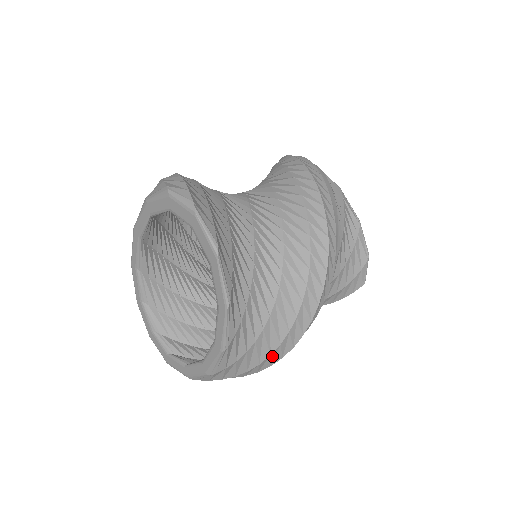
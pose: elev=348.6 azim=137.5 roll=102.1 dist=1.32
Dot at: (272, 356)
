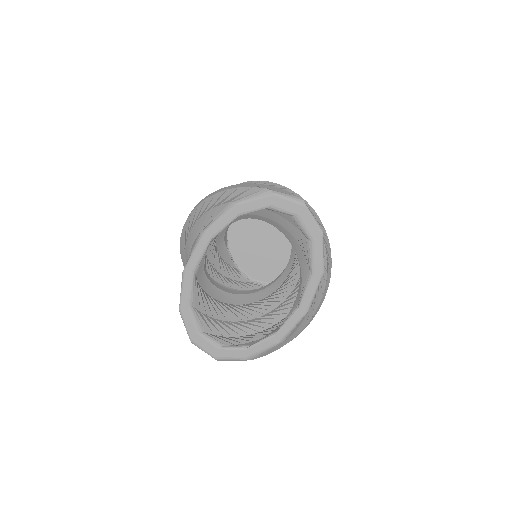
Dot at: occluded
